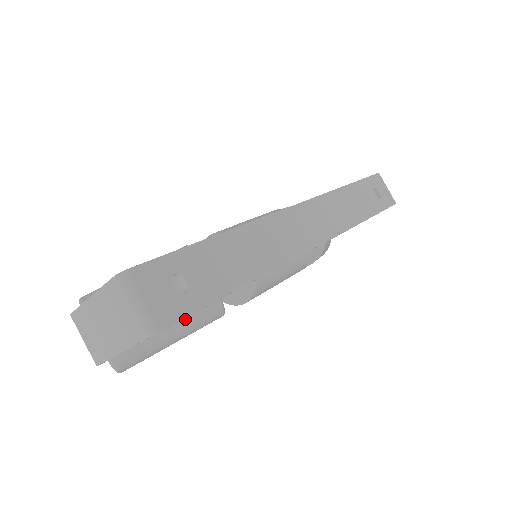
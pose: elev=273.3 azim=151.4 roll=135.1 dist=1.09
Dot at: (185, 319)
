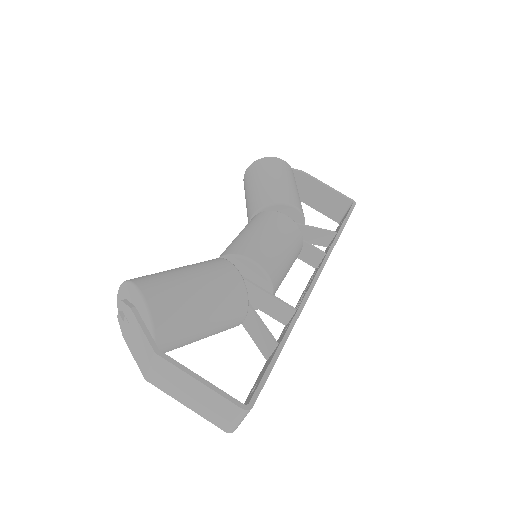
Dot at: occluded
